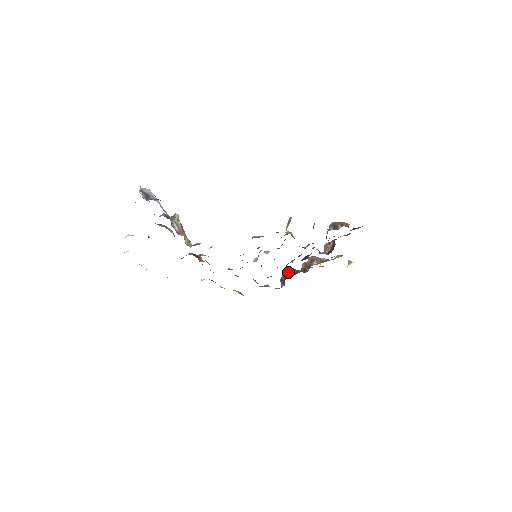
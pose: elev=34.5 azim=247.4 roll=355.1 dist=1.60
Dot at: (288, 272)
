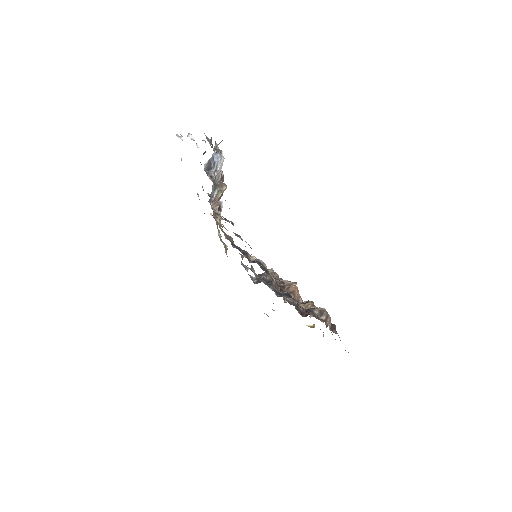
Dot at: occluded
